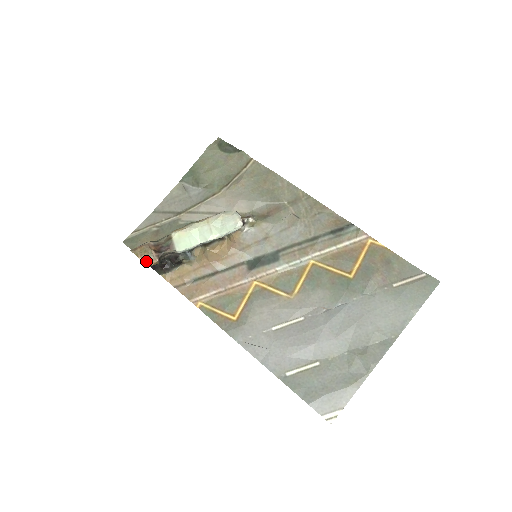
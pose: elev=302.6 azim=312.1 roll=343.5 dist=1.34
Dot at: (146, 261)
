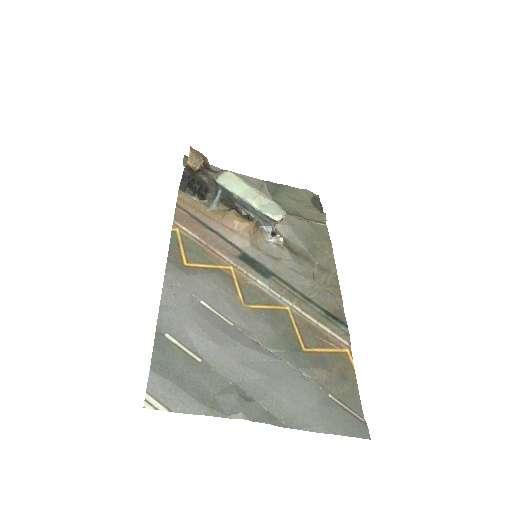
Dot at: (191, 159)
